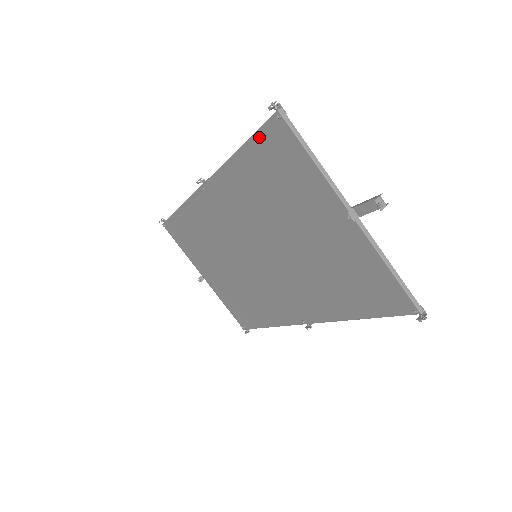
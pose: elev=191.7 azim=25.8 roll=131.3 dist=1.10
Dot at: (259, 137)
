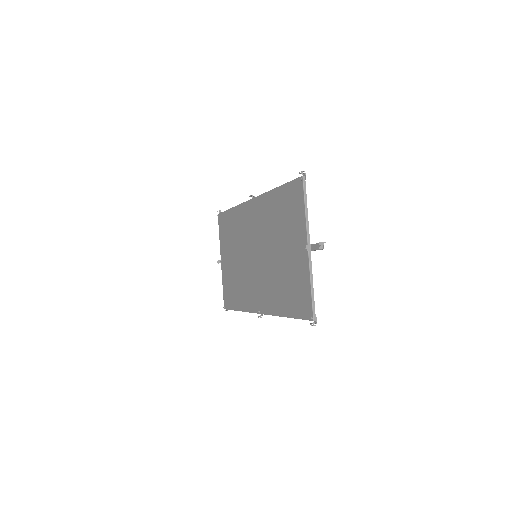
Dot at: (289, 185)
